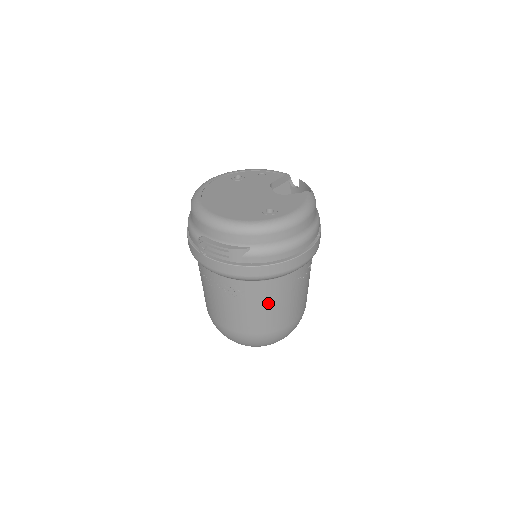
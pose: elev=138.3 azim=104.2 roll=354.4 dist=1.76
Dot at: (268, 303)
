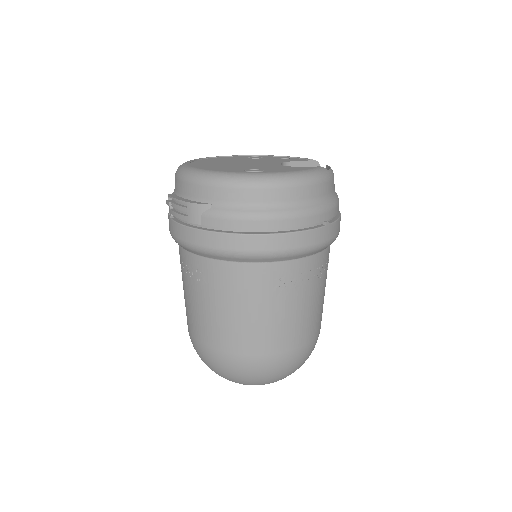
Dot at: (237, 302)
